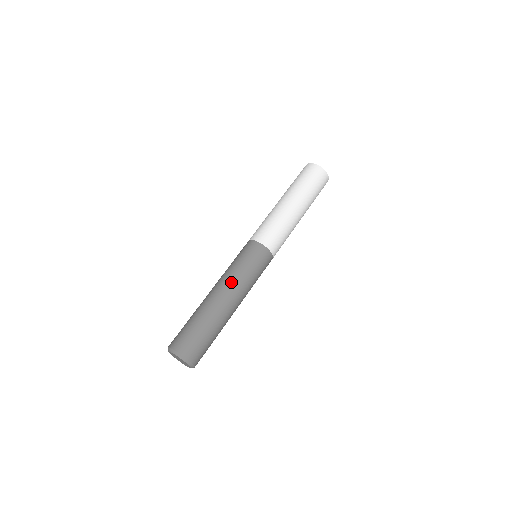
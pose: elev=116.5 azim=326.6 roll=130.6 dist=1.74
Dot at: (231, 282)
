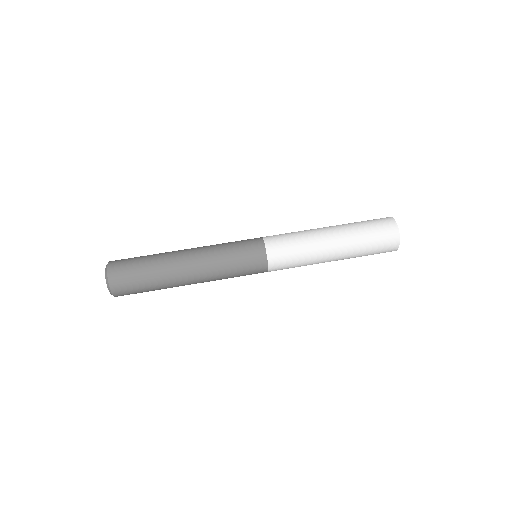
Dot at: (206, 258)
